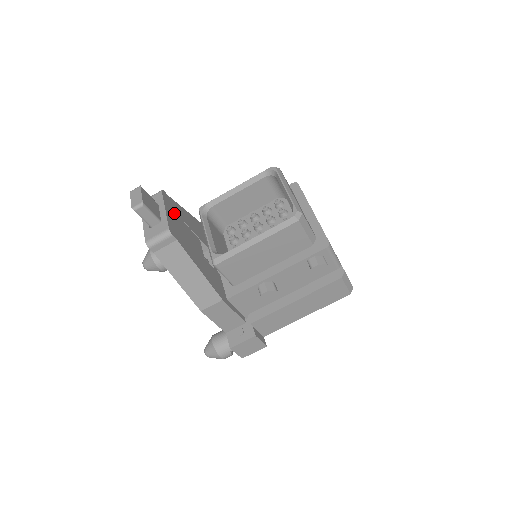
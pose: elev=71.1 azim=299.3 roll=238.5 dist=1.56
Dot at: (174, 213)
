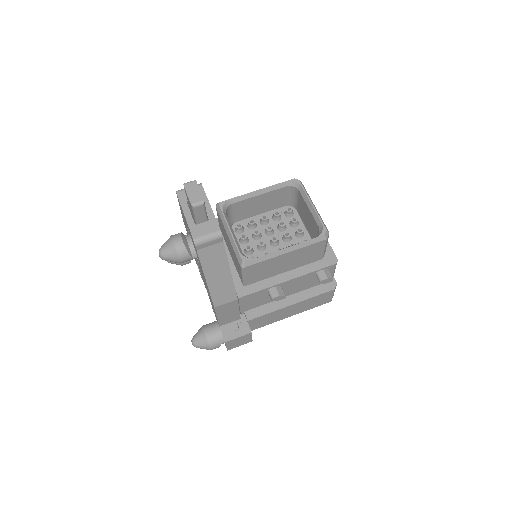
Dot at: occluded
